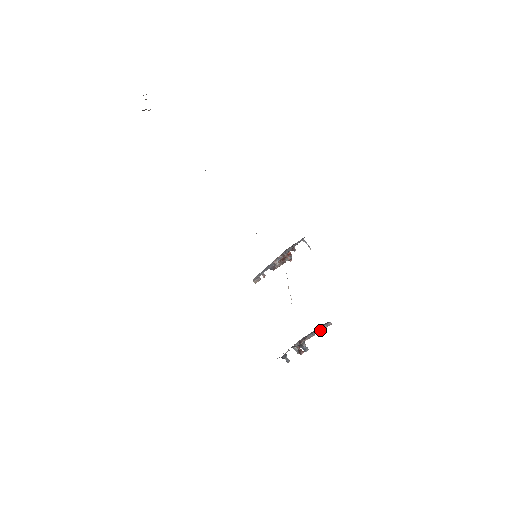
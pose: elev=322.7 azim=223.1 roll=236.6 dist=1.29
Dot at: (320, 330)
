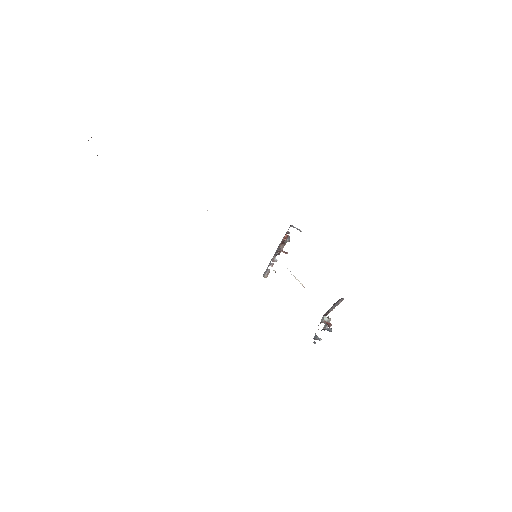
Dot at: (337, 304)
